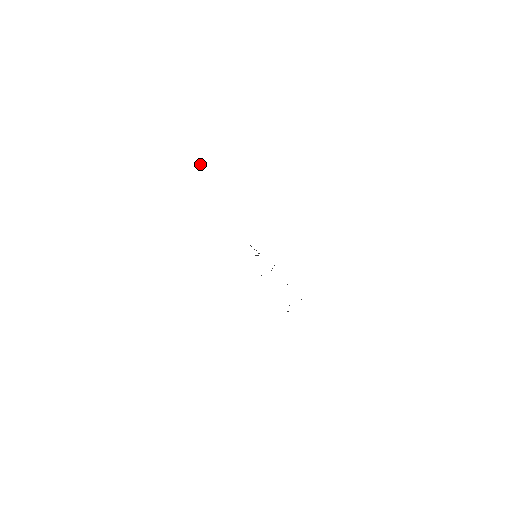
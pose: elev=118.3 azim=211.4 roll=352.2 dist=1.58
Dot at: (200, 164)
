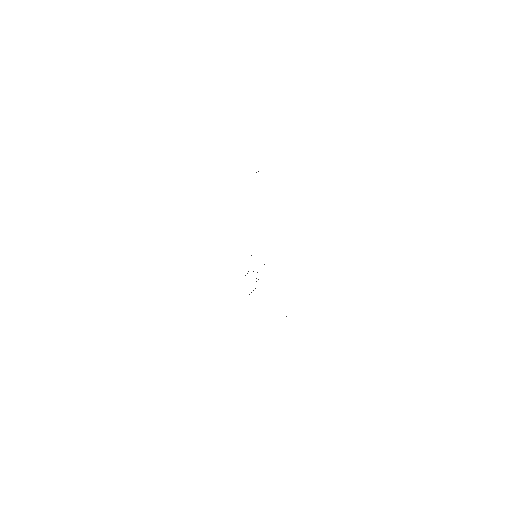
Dot at: occluded
